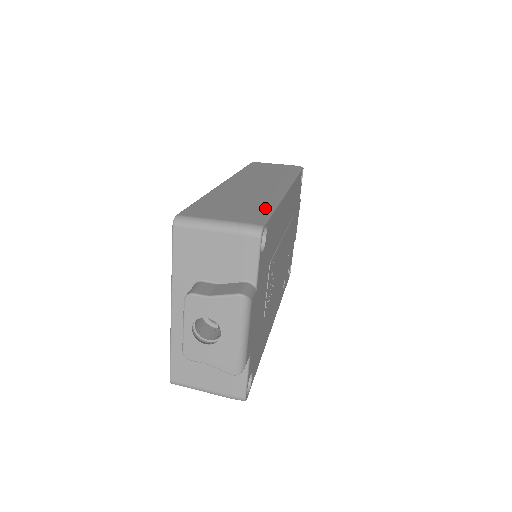
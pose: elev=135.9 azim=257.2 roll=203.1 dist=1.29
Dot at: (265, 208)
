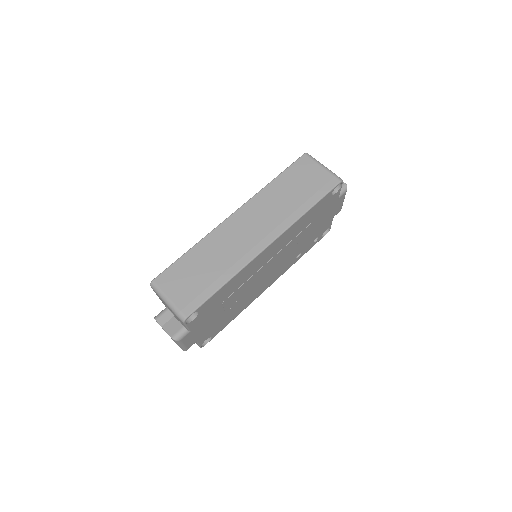
Dot at: (212, 288)
